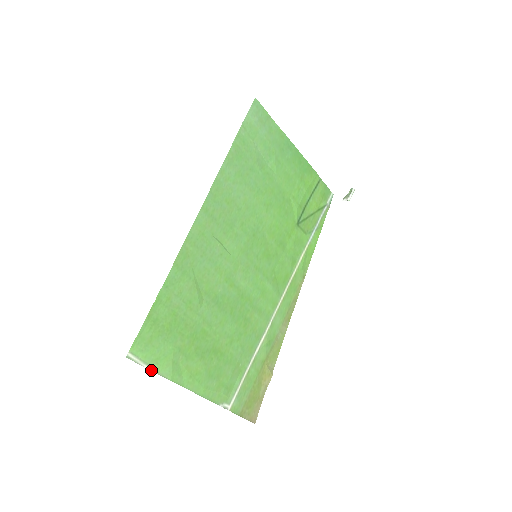
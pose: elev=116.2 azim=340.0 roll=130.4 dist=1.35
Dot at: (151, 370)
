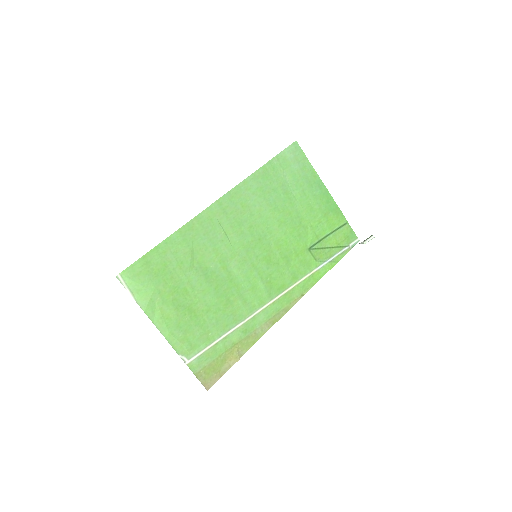
Dot at: occluded
